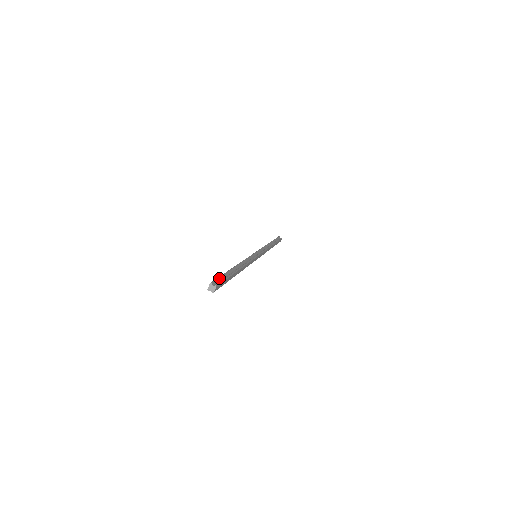
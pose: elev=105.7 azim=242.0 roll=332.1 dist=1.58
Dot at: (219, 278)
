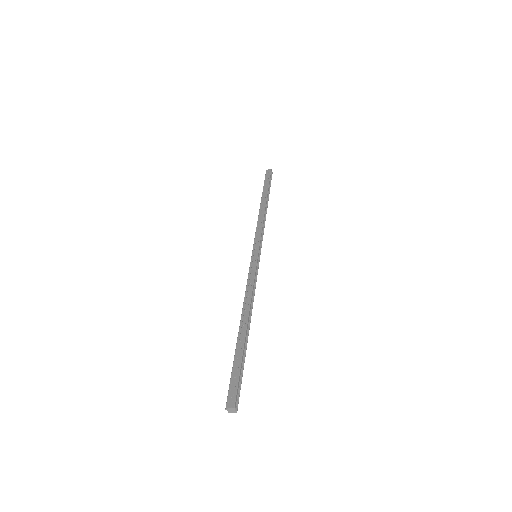
Dot at: (239, 383)
